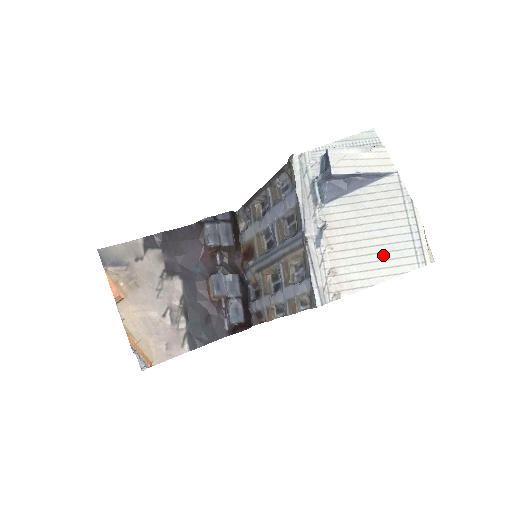
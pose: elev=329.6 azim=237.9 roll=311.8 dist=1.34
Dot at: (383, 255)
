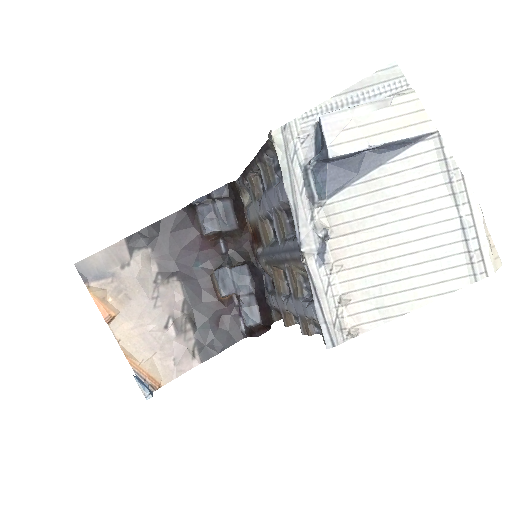
Dot at: (419, 268)
